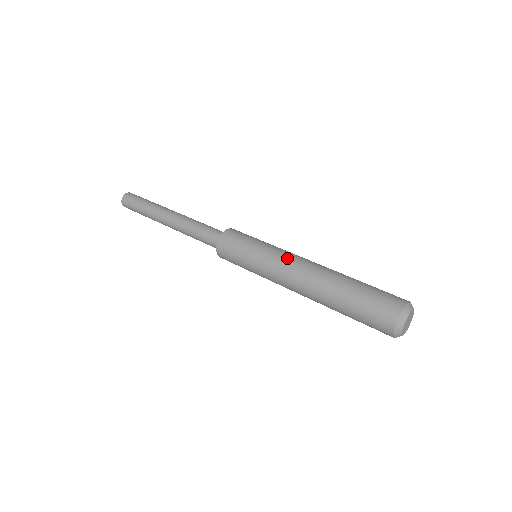
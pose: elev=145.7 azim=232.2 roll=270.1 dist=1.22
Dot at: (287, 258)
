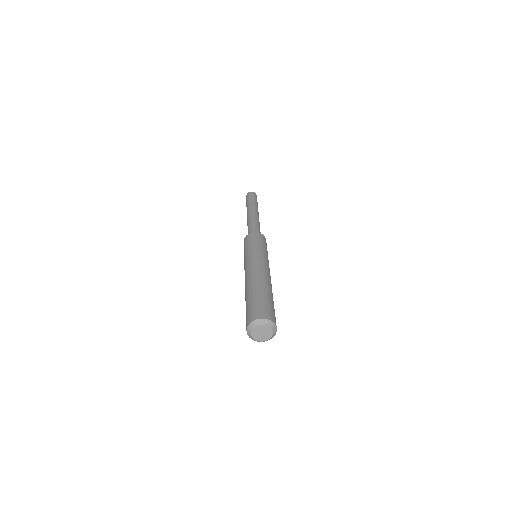
Dot at: (247, 265)
